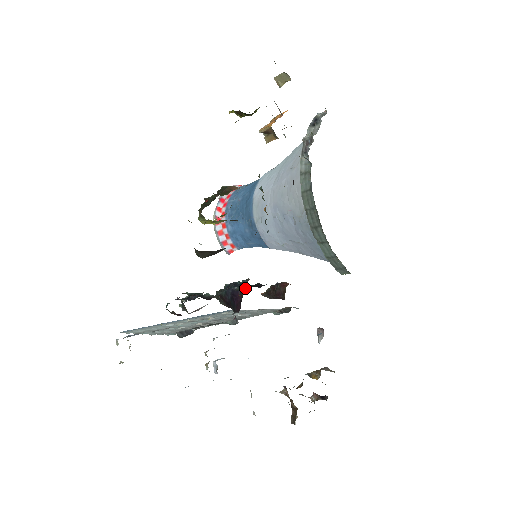
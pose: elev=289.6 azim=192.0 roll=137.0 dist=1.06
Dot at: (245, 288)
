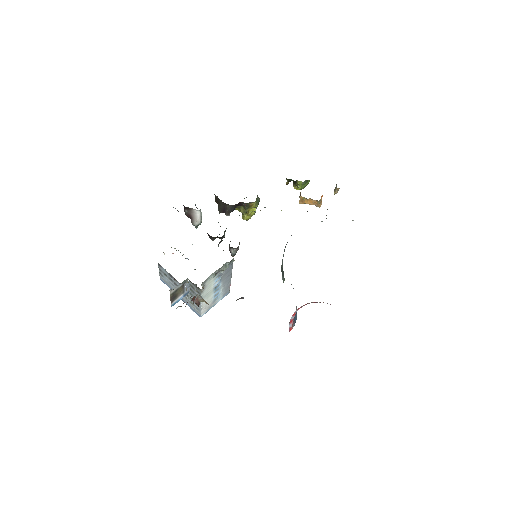
Dot at: occluded
